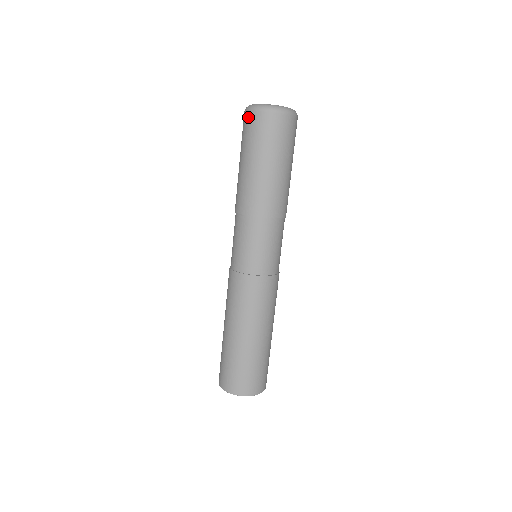
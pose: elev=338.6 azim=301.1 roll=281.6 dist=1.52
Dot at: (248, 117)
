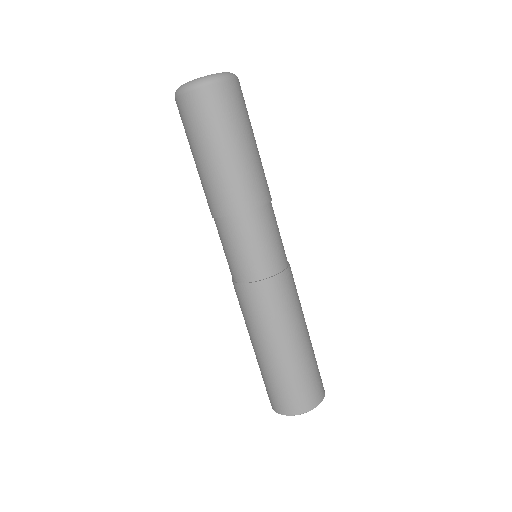
Dot at: (196, 97)
